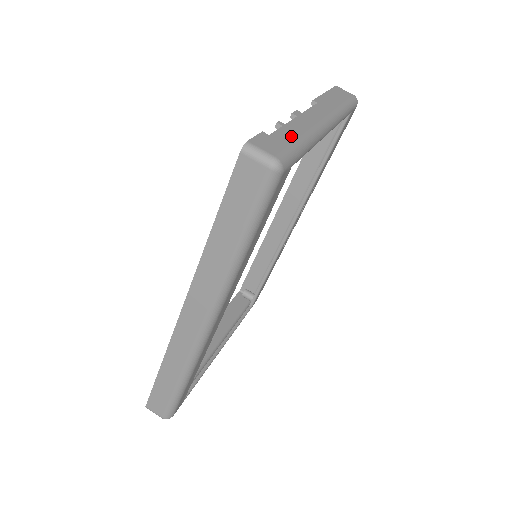
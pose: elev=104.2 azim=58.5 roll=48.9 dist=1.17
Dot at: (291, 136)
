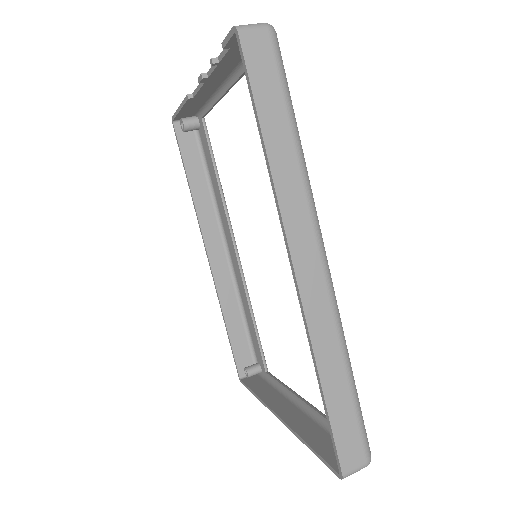
Dot at: occluded
